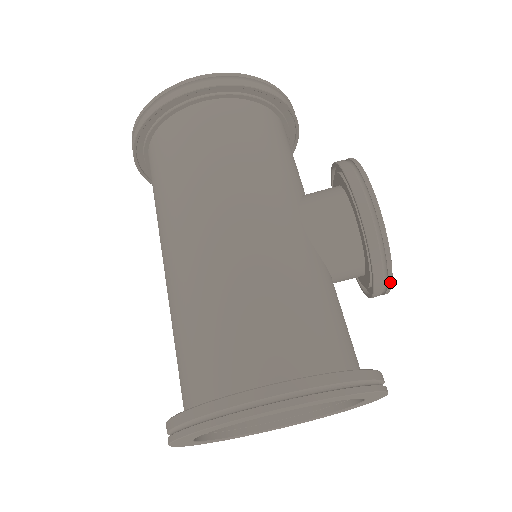
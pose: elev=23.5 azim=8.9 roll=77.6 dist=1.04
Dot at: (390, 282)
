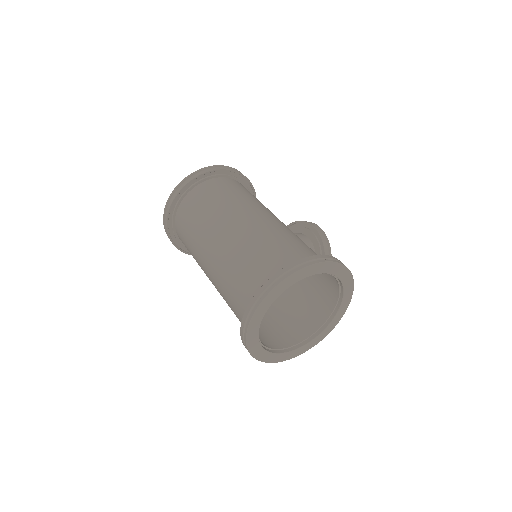
Dot at: occluded
